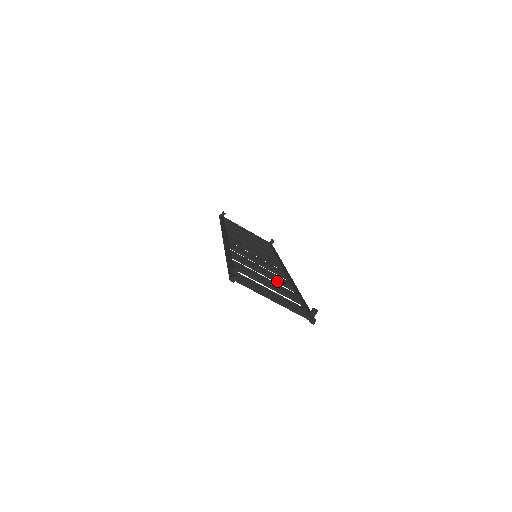
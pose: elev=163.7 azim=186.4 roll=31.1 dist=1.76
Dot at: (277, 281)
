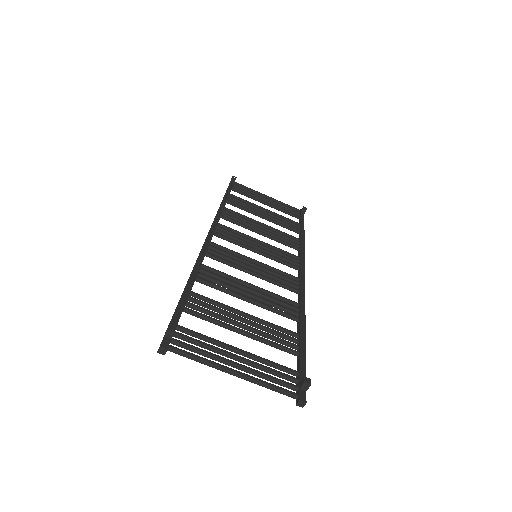
Dot at: (270, 309)
